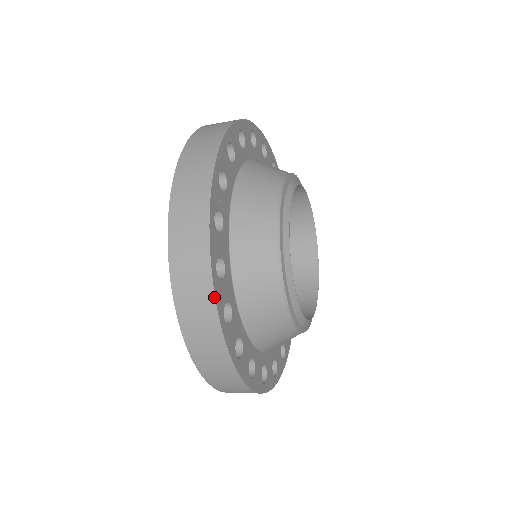
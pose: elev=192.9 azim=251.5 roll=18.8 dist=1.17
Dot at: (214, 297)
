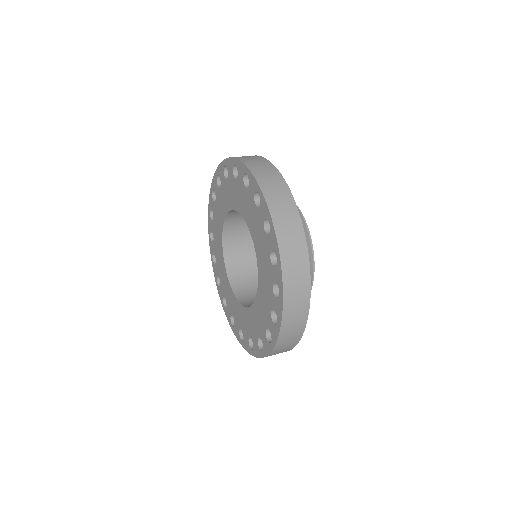
Dot at: occluded
